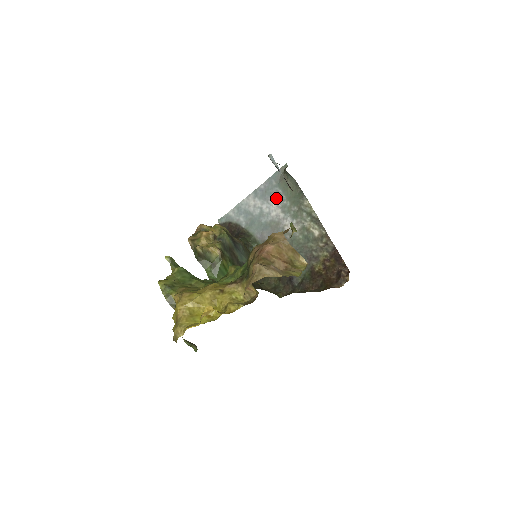
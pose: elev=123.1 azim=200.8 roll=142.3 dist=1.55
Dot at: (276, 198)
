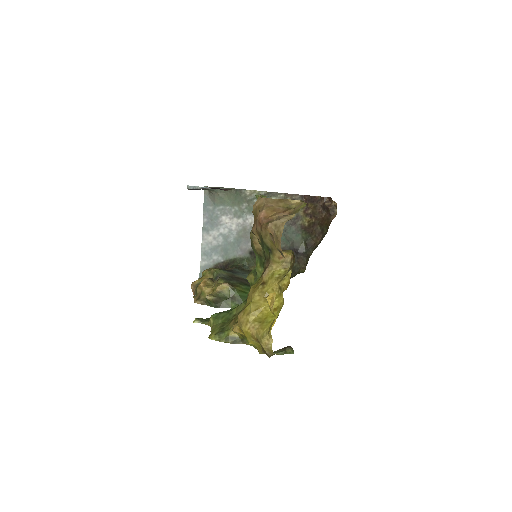
Dot at: (223, 215)
